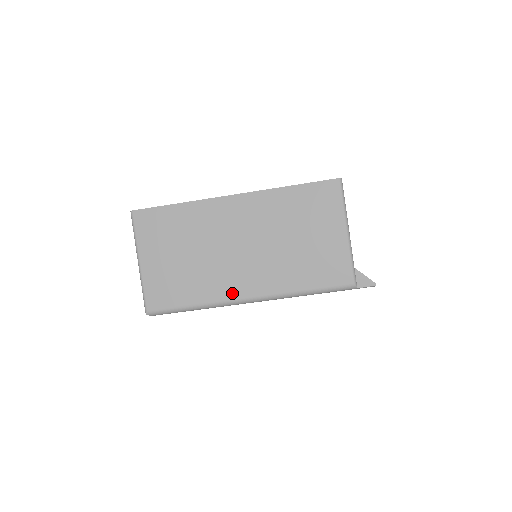
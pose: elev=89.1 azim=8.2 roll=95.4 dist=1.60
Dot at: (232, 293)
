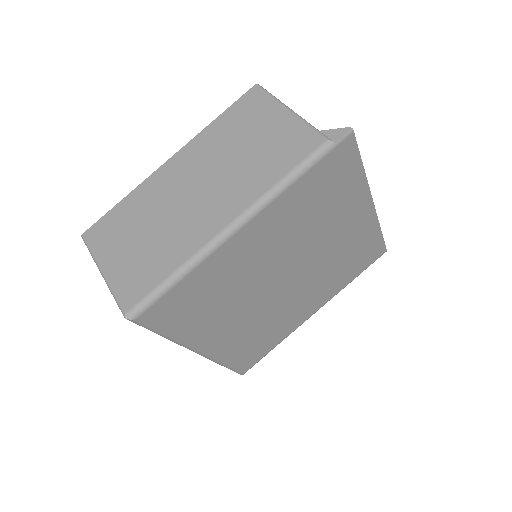
Dot at: (207, 234)
